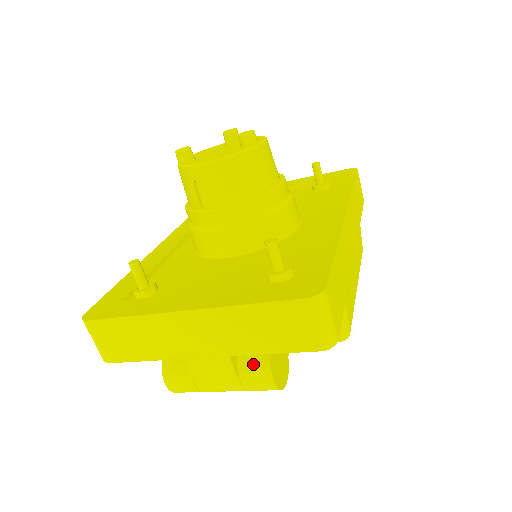
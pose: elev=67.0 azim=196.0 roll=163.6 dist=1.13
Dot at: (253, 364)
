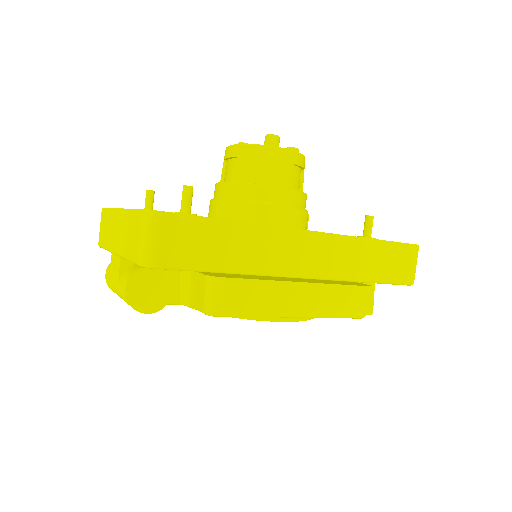
Dot at: (128, 272)
